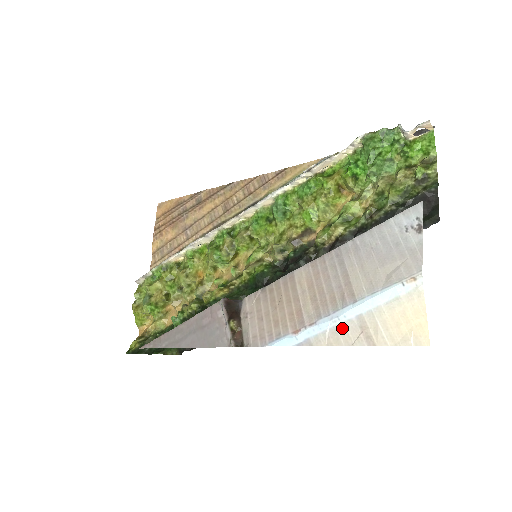
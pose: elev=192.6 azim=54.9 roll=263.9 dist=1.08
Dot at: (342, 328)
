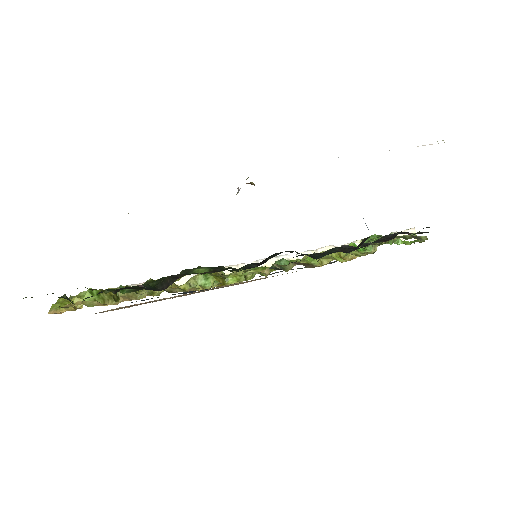
Dot at: occluded
